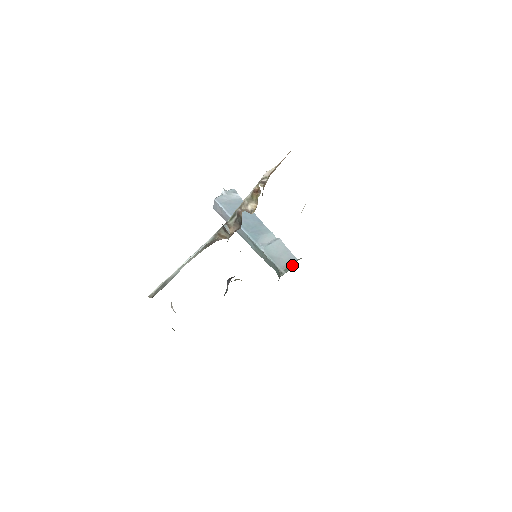
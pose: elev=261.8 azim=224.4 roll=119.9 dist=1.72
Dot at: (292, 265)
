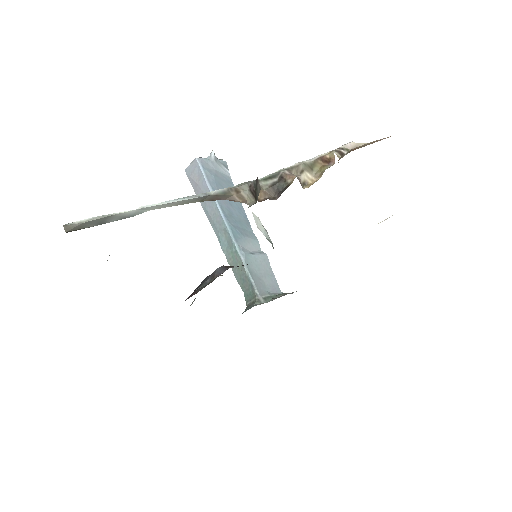
Dot at: (275, 296)
